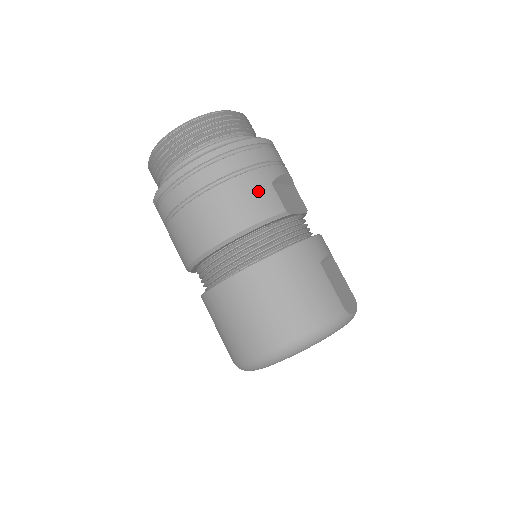
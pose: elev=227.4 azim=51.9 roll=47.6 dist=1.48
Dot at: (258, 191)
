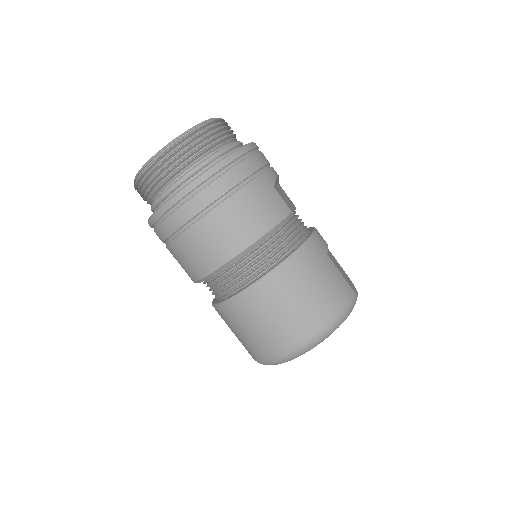
Dot at: (266, 197)
